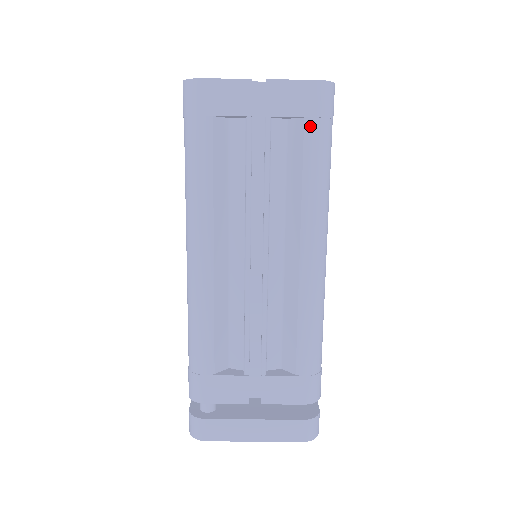
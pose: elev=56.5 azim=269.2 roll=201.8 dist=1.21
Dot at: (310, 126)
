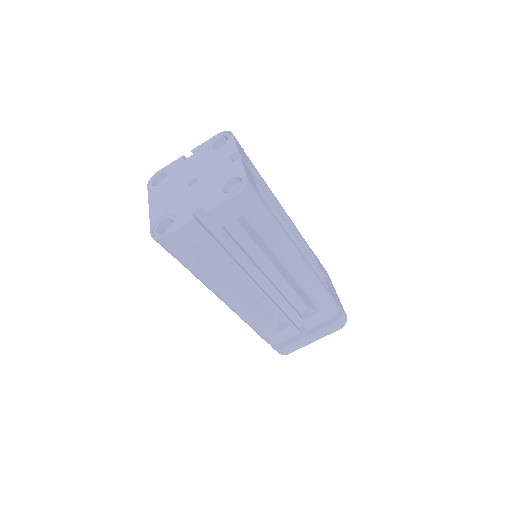
Dot at: (249, 217)
